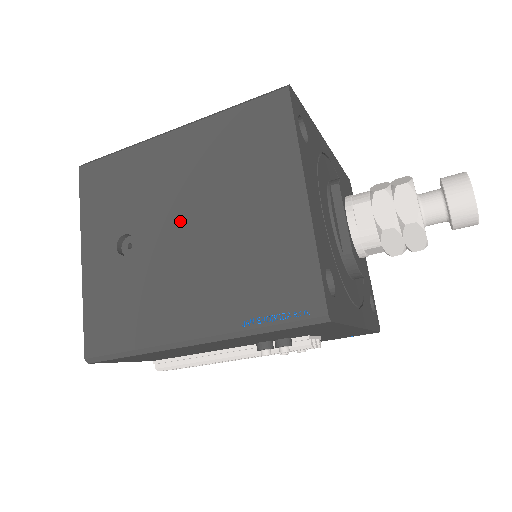
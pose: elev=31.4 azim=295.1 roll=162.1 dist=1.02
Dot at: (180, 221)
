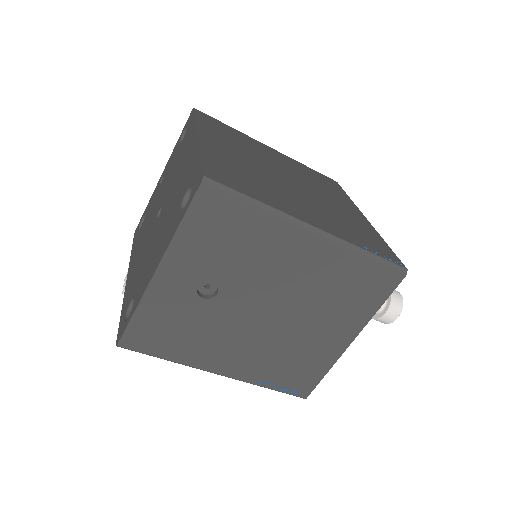
Dot at: (266, 305)
